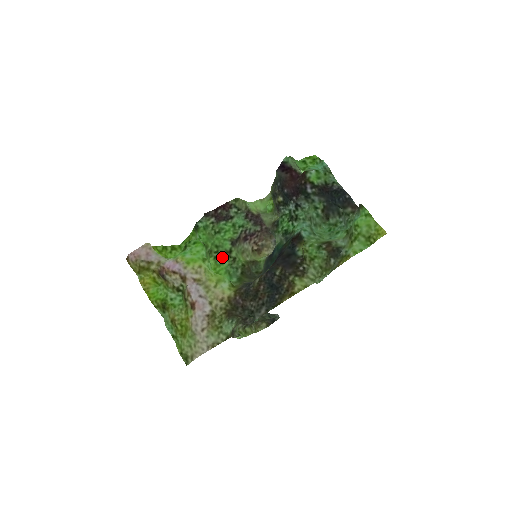
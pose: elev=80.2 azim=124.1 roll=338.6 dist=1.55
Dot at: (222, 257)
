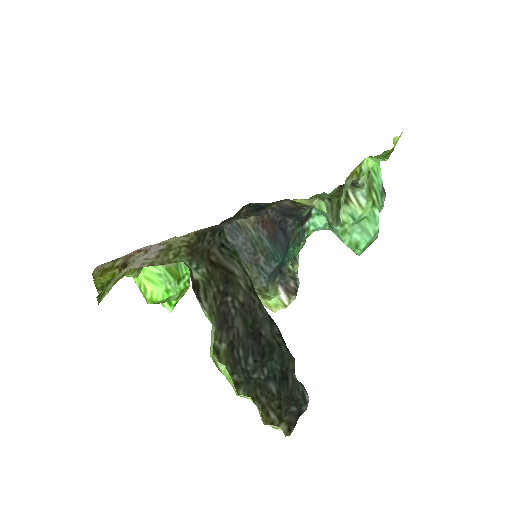
Dot at: occluded
